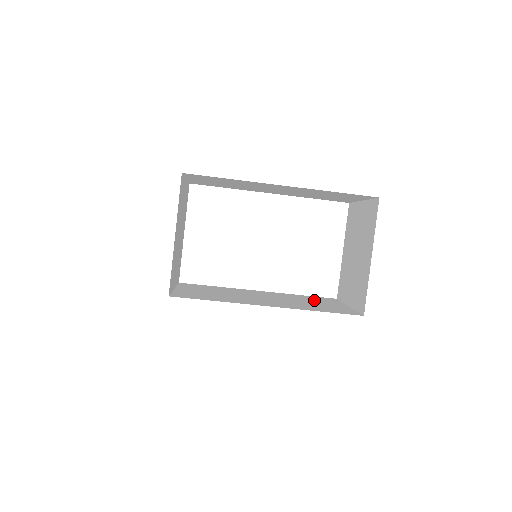
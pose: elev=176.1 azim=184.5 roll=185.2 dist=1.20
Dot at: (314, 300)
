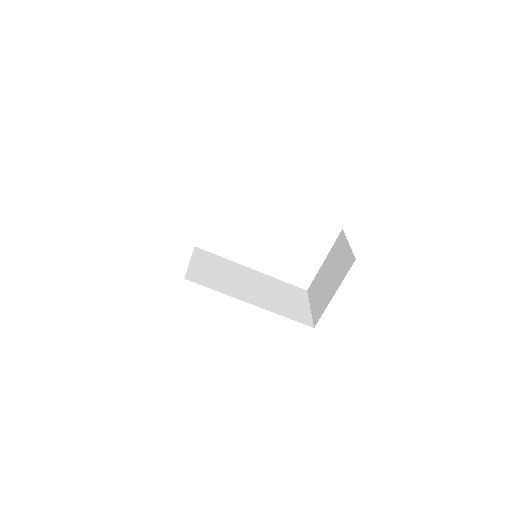
Dot at: (288, 293)
